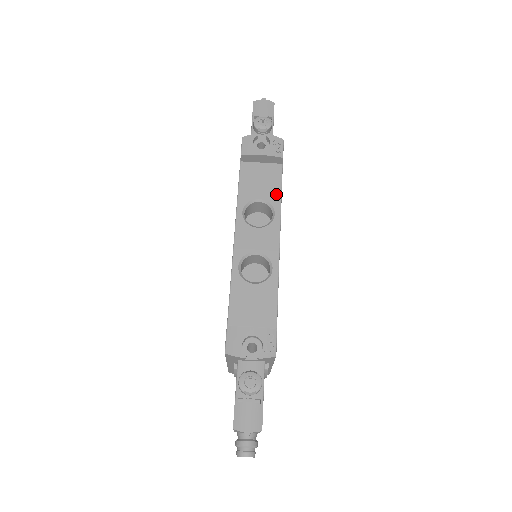
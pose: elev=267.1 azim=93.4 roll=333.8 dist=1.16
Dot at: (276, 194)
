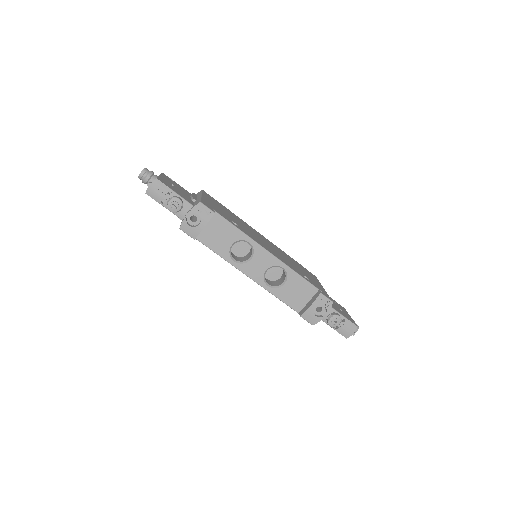
Dot at: (236, 232)
